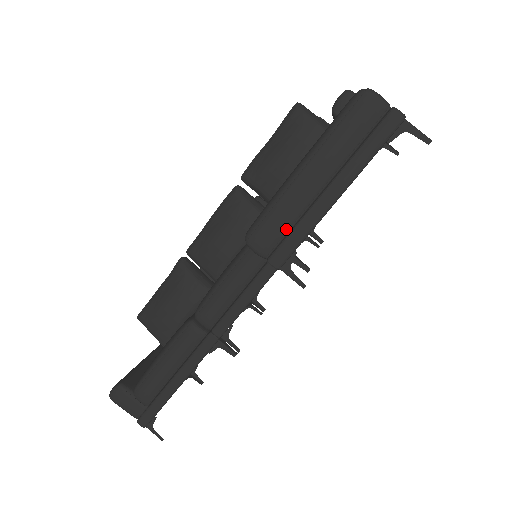
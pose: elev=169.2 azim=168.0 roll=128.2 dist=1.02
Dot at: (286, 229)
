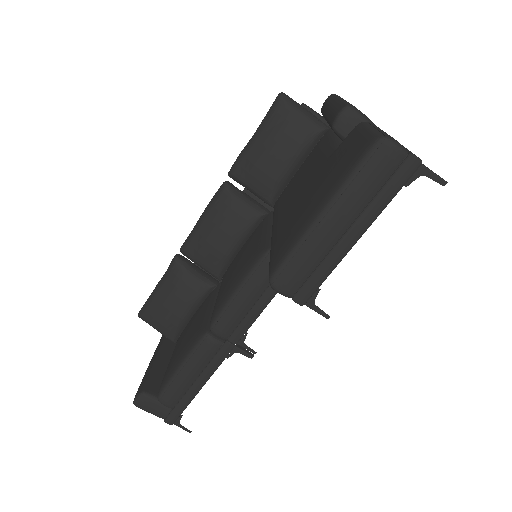
Dot at: (310, 272)
